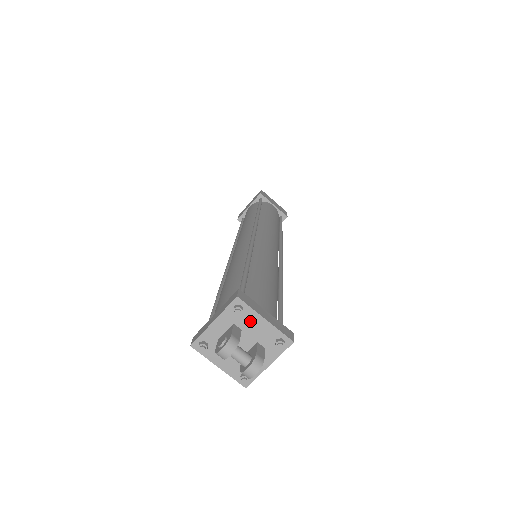
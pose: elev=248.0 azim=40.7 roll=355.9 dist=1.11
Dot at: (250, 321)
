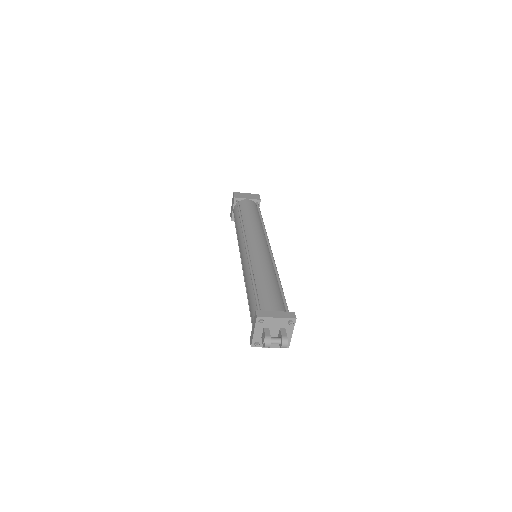
Dot at: (270, 322)
